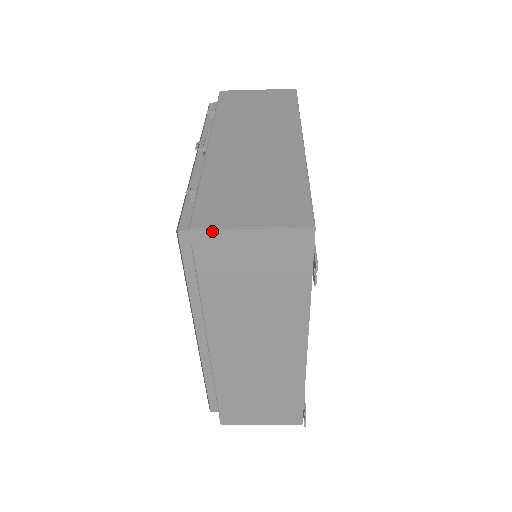
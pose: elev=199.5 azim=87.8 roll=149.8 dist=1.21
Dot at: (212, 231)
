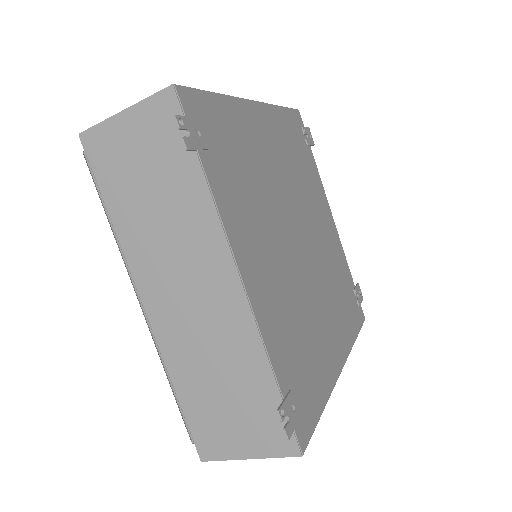
Dot at: (95, 129)
